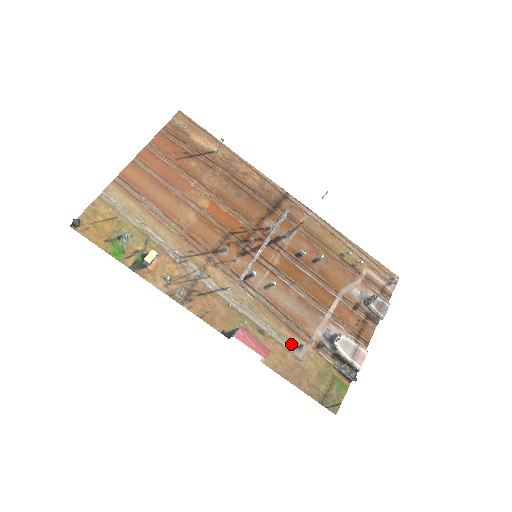
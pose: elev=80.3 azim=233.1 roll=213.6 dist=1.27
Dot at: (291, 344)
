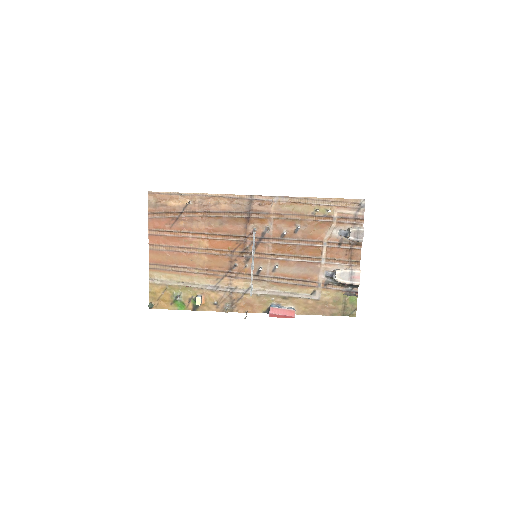
Dot at: (307, 294)
